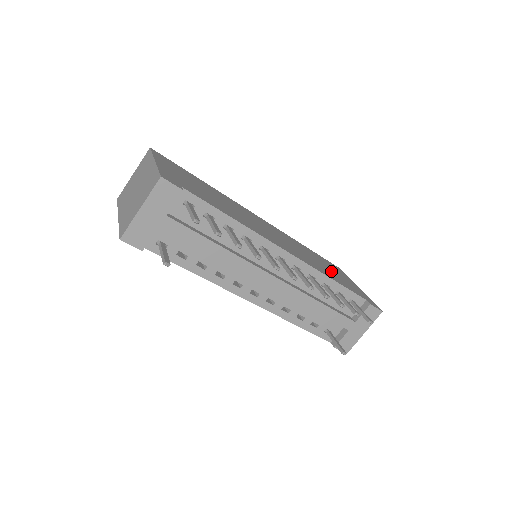
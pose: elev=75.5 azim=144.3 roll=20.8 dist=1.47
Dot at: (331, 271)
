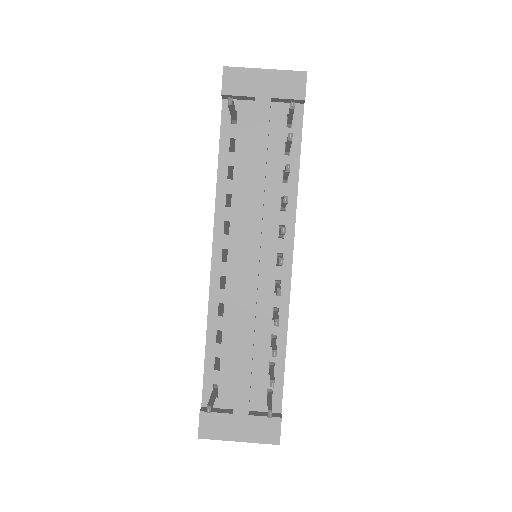
Dot at: occluded
